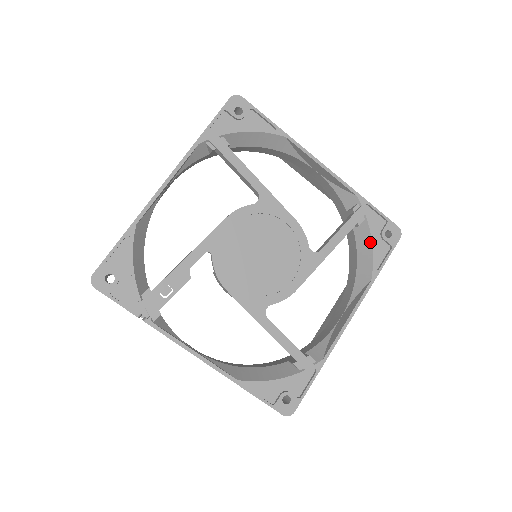
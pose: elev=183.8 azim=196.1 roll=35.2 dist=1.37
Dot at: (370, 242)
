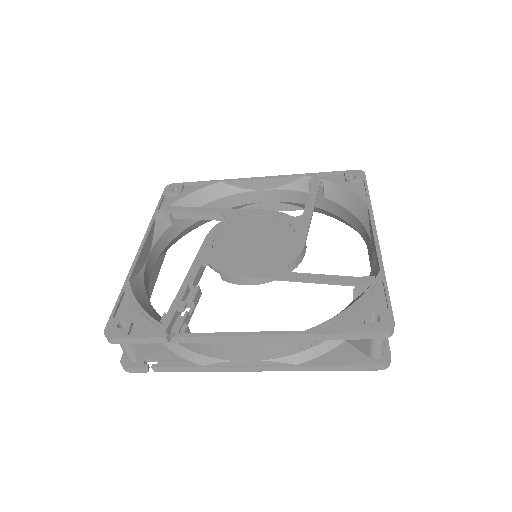
Dot at: (342, 189)
